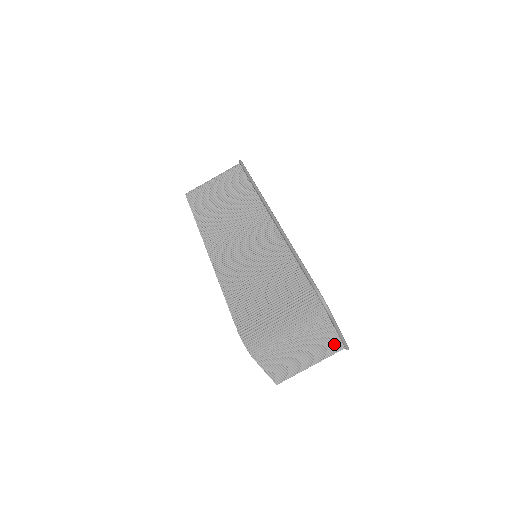
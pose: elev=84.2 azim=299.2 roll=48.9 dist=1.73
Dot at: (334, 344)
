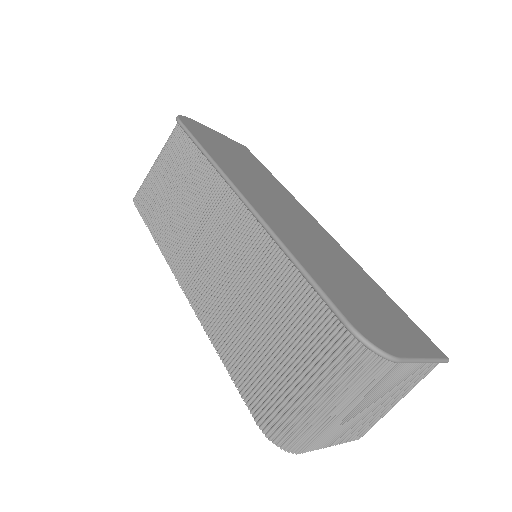
Dot at: (422, 369)
